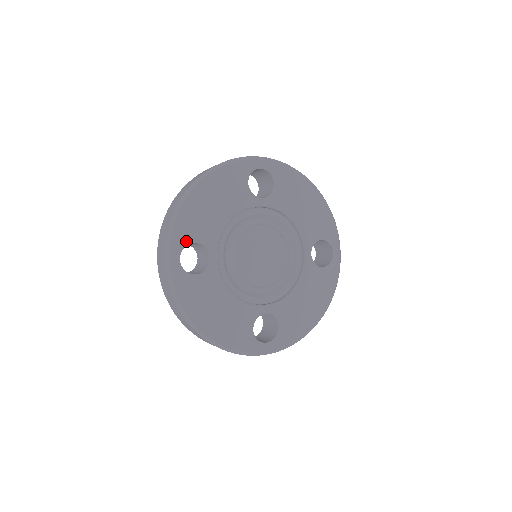
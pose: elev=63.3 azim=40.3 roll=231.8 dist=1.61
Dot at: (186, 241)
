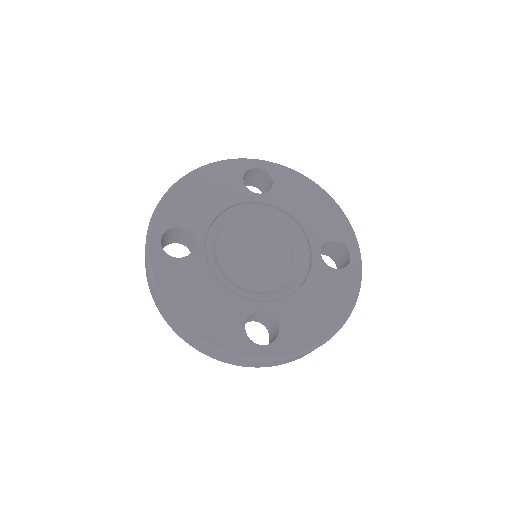
Dot at: (170, 225)
